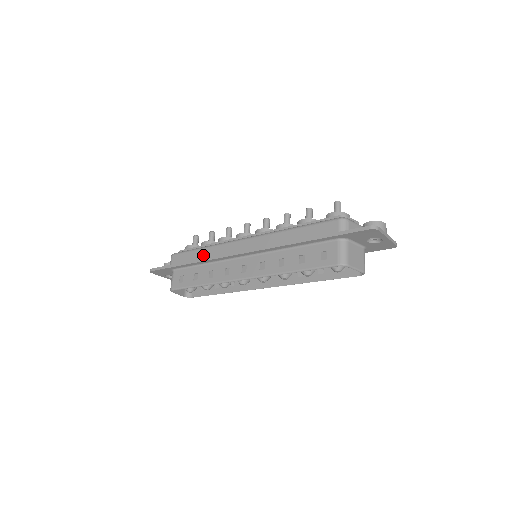
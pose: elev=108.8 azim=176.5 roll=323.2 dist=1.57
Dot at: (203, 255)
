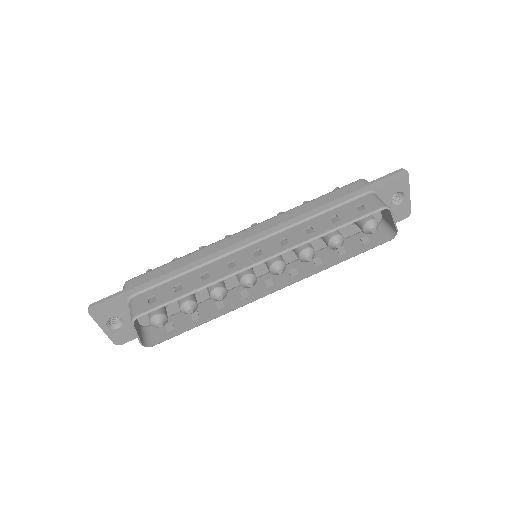
Dot at: (185, 262)
